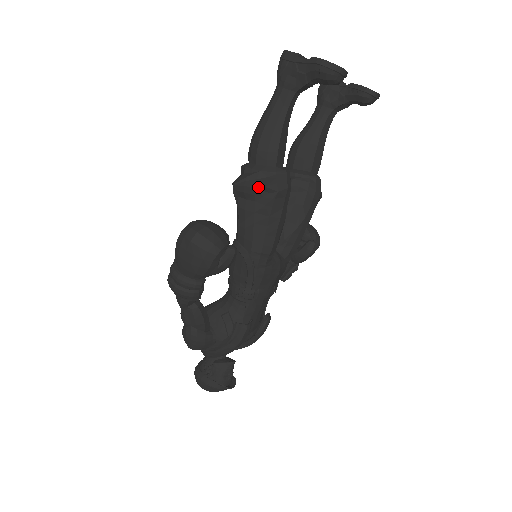
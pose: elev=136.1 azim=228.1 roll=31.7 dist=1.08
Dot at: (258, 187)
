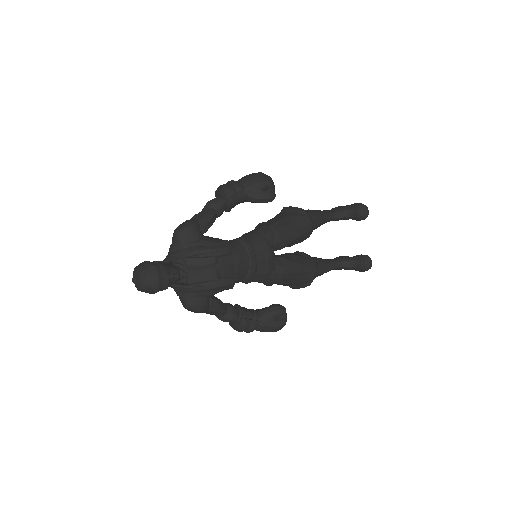
Dot at: (299, 208)
